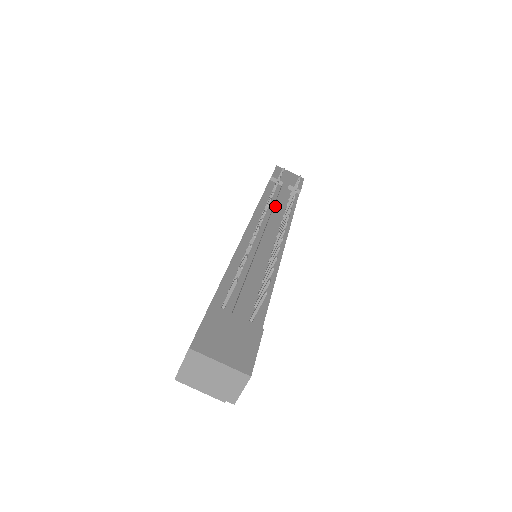
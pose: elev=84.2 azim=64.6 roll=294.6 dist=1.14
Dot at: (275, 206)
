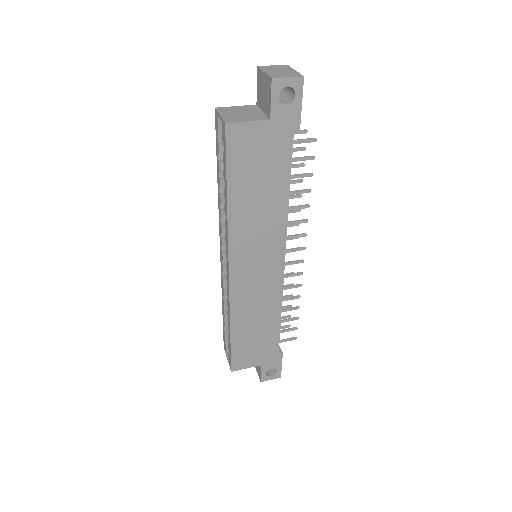
Dot at: occluded
